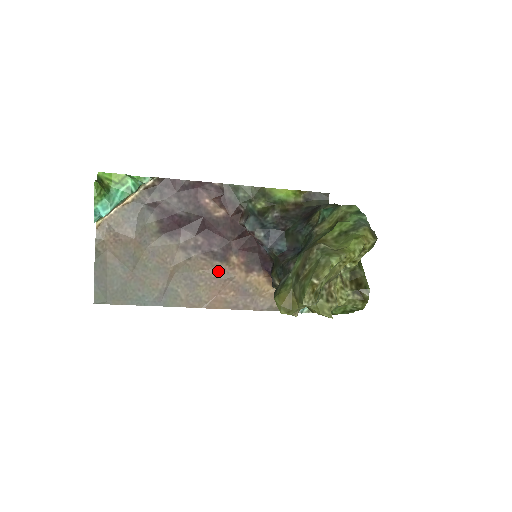
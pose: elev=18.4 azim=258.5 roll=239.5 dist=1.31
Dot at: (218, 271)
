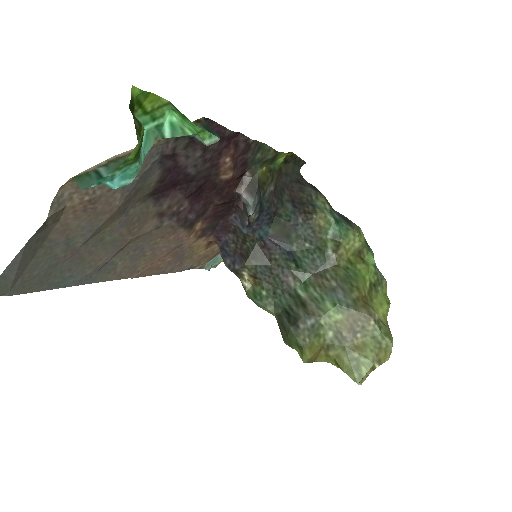
Dot at: (175, 238)
